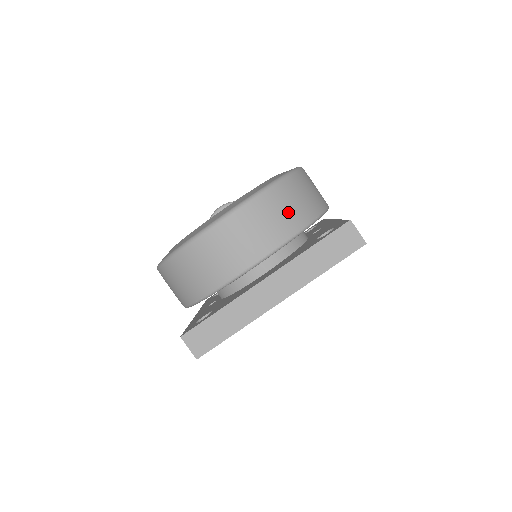
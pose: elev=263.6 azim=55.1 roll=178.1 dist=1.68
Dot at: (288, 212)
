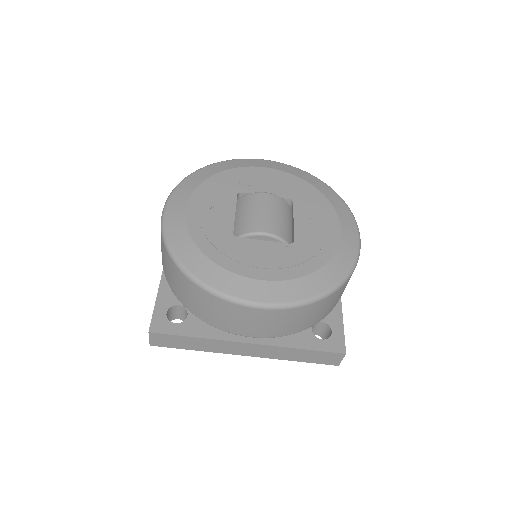
Dot at: (313, 317)
